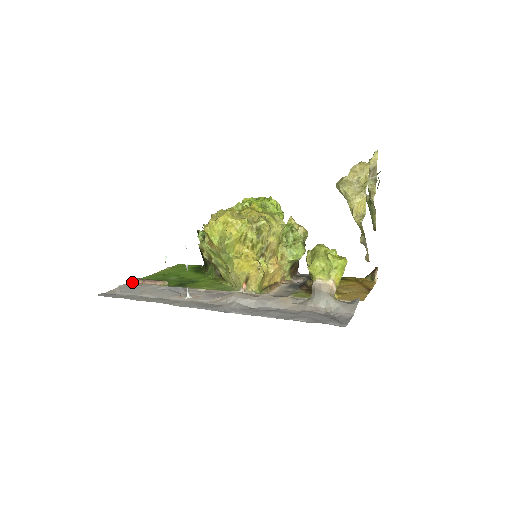
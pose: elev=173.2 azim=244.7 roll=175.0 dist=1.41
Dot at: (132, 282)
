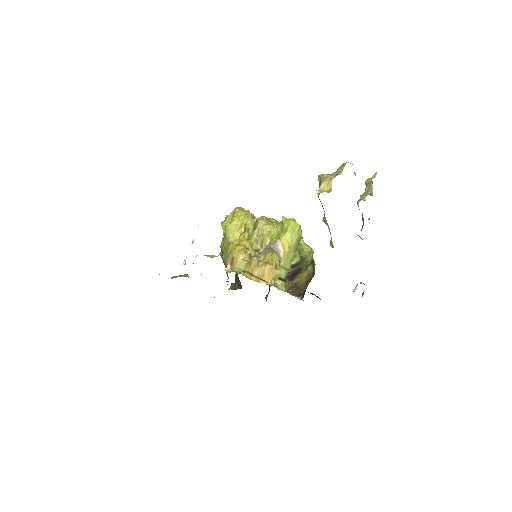
Dot at: occluded
